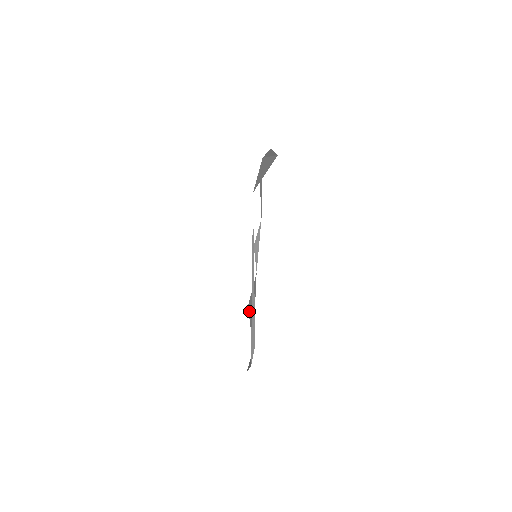
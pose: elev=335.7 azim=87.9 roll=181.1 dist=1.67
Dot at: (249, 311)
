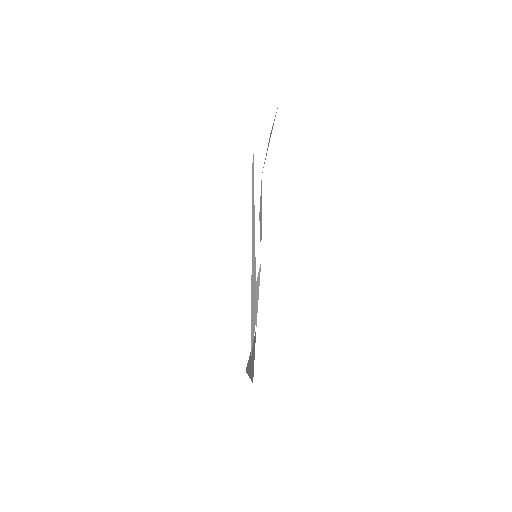
Dot at: (247, 370)
